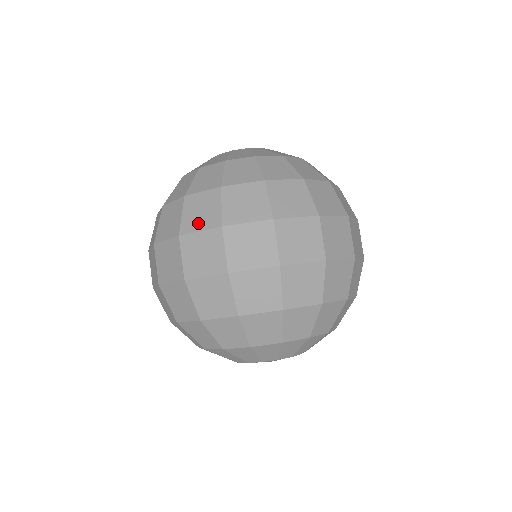
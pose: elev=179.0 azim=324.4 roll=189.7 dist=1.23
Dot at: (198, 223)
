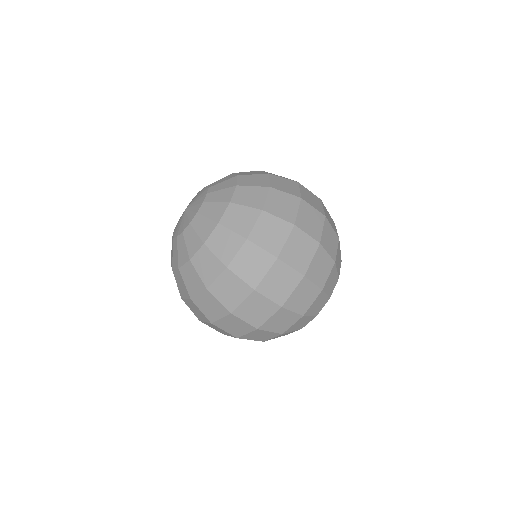
Dot at: (259, 272)
